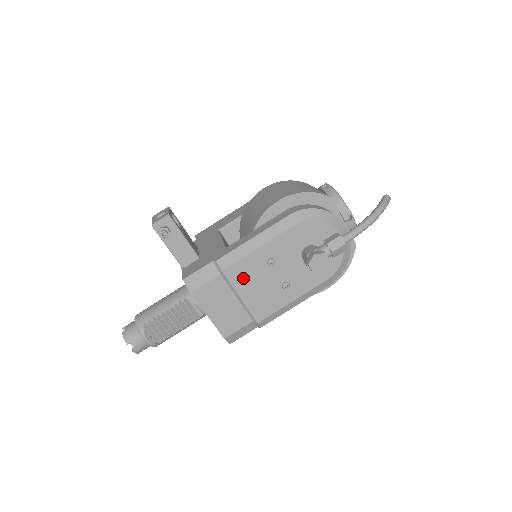
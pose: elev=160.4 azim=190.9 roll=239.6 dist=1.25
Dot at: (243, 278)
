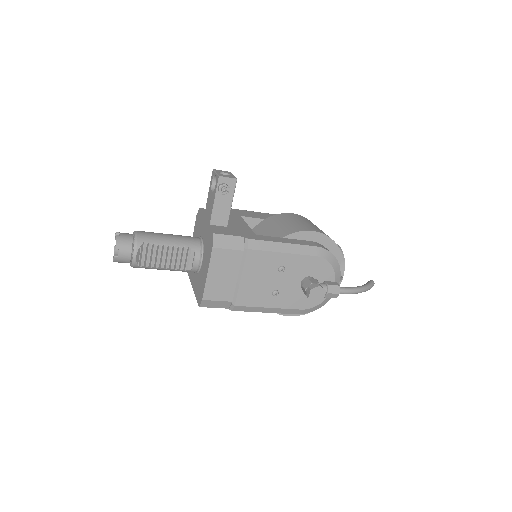
Dot at: (255, 265)
